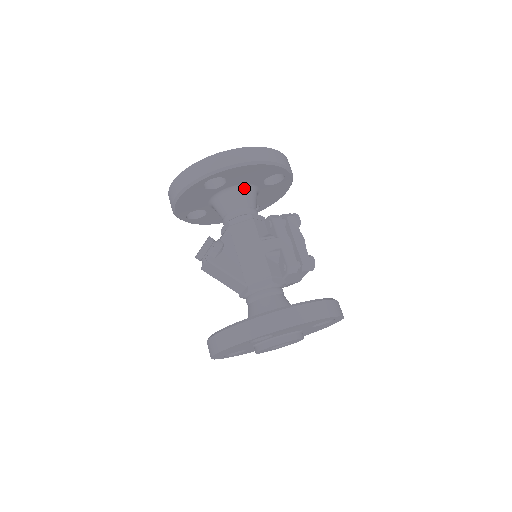
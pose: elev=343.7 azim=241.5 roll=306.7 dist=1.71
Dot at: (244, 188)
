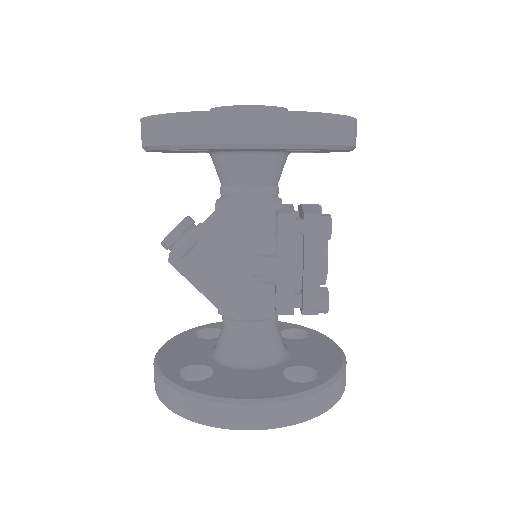
Dot at: (249, 155)
